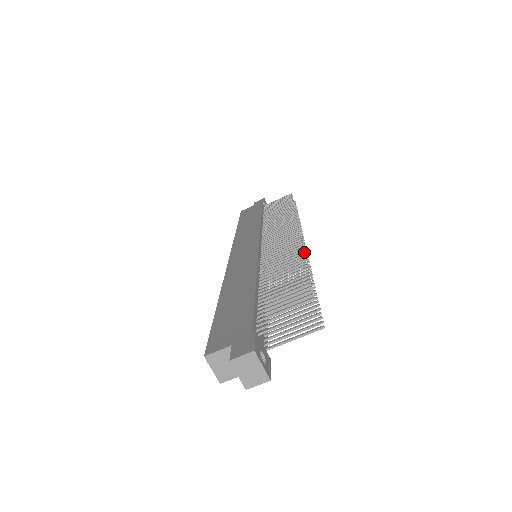
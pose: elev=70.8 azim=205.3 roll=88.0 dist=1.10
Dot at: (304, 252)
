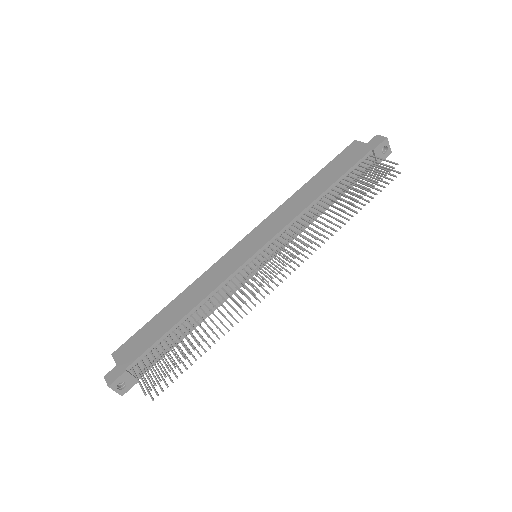
Dot at: (232, 316)
